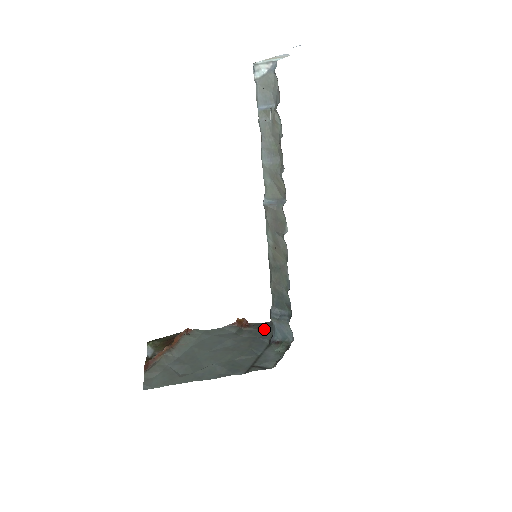
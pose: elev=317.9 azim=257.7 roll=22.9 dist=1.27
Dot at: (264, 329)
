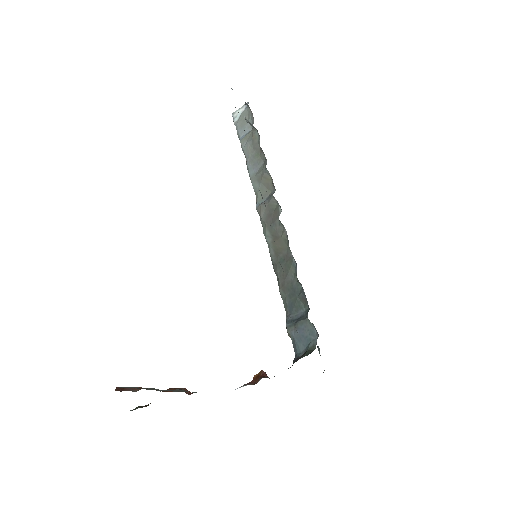
Dot at: occluded
